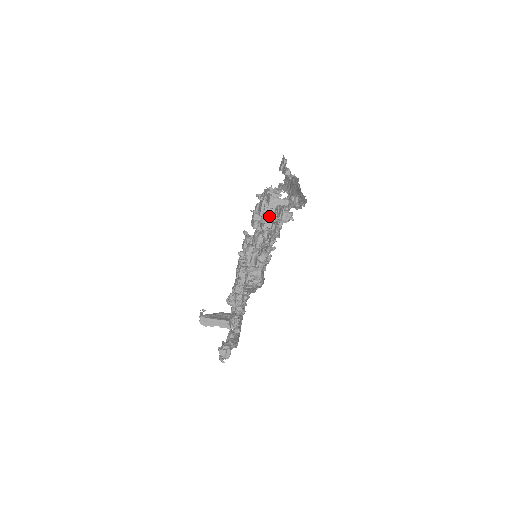
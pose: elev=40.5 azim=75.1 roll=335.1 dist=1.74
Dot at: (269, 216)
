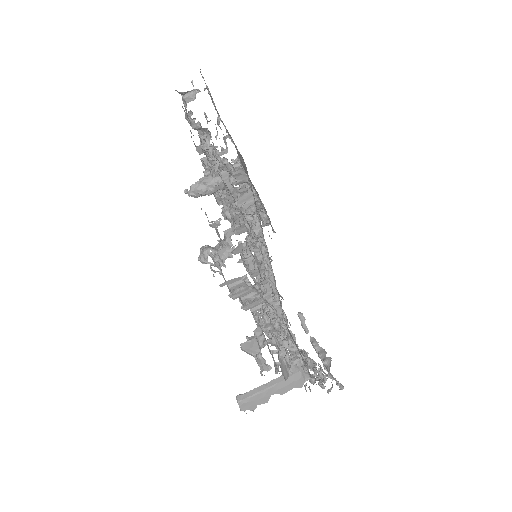
Dot at: occluded
